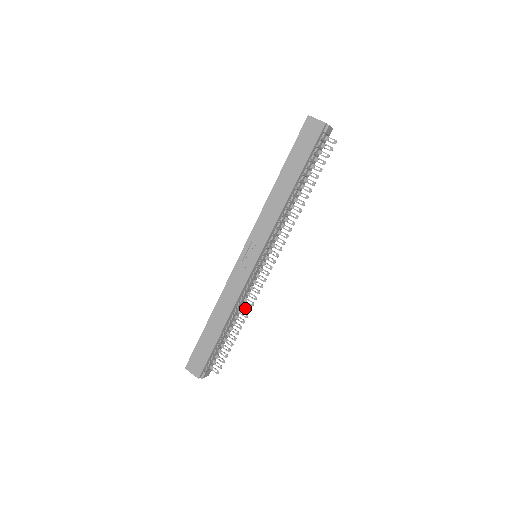
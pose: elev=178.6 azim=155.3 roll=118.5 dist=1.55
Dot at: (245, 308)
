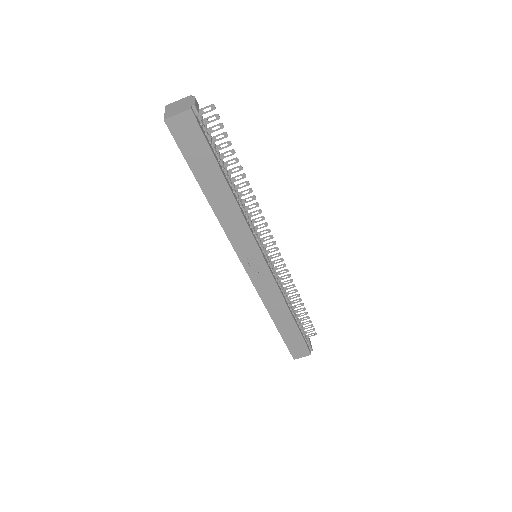
Dot at: (288, 288)
